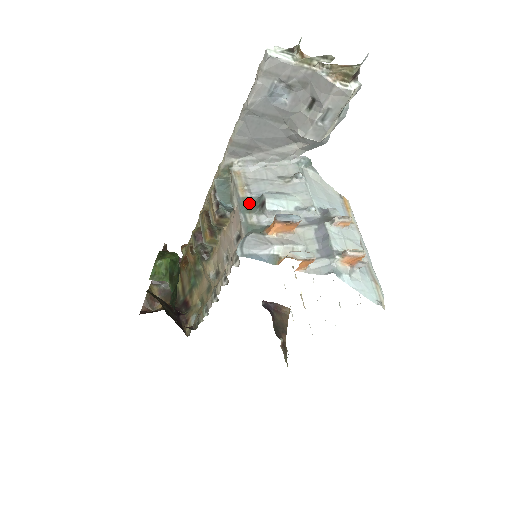
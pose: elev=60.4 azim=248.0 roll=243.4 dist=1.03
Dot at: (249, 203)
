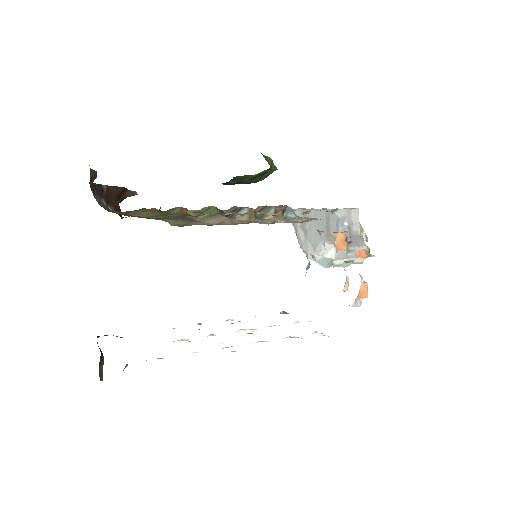
Dot at: occluded
